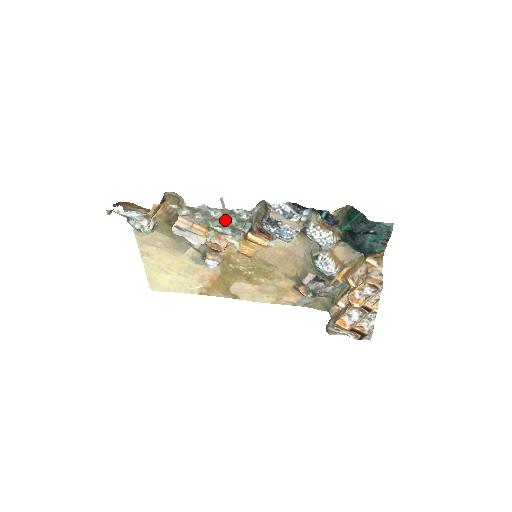
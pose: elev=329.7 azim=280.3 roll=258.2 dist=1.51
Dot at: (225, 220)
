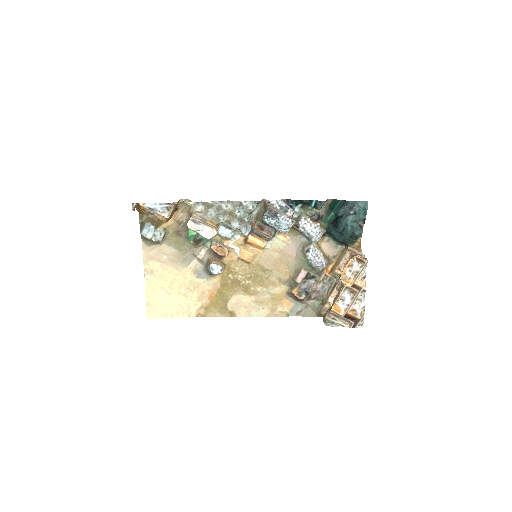
Dot at: (234, 213)
